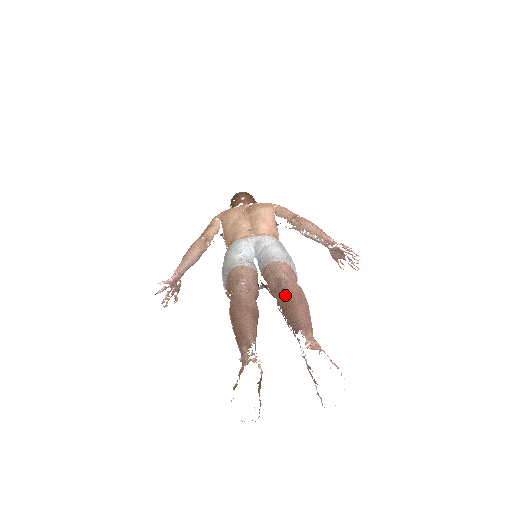
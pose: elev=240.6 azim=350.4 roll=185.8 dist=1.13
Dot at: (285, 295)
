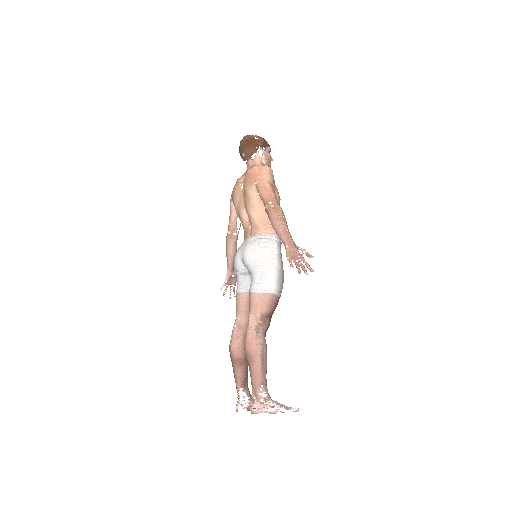
Dot at: (245, 355)
